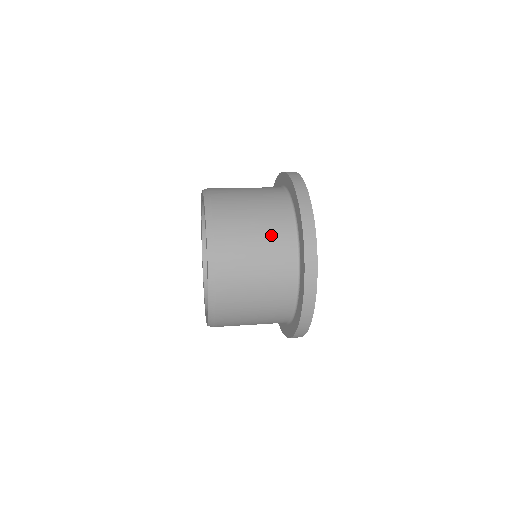
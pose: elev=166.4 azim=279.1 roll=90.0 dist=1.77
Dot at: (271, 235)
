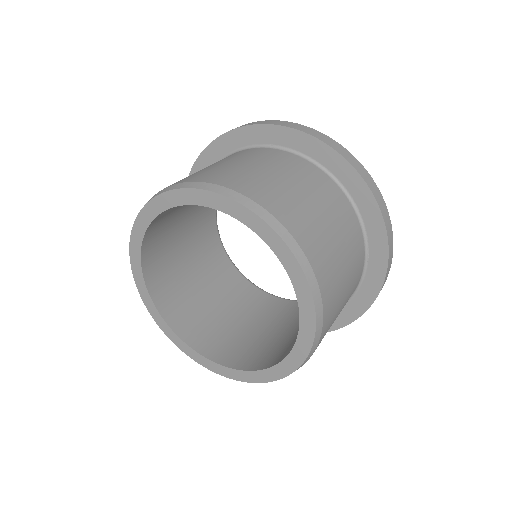
Dot at: (320, 192)
